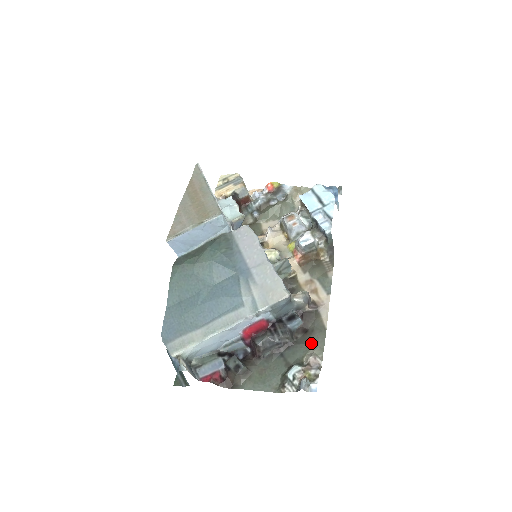
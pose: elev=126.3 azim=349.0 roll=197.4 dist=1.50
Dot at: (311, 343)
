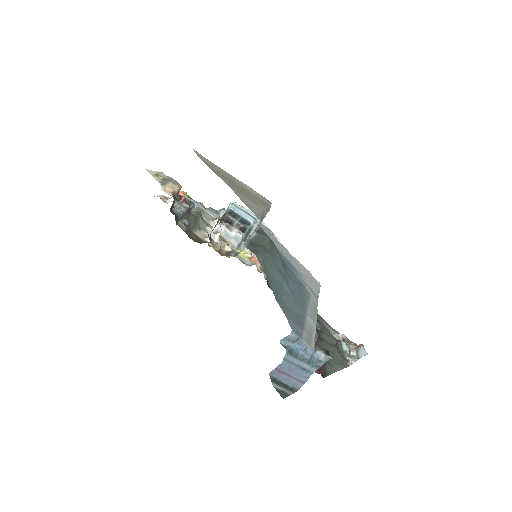
Dot at: (325, 326)
